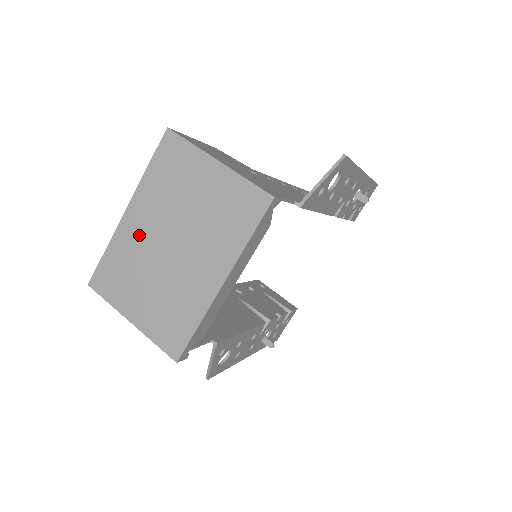
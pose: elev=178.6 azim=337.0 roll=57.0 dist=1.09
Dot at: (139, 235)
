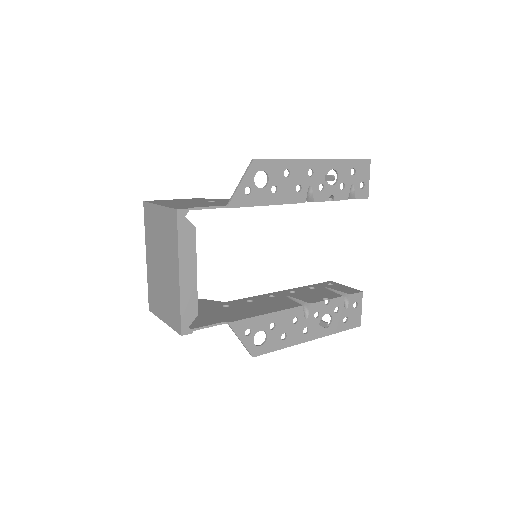
Dot at: (153, 268)
